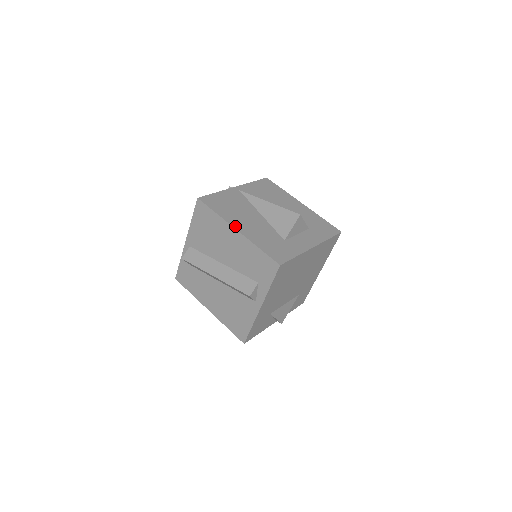
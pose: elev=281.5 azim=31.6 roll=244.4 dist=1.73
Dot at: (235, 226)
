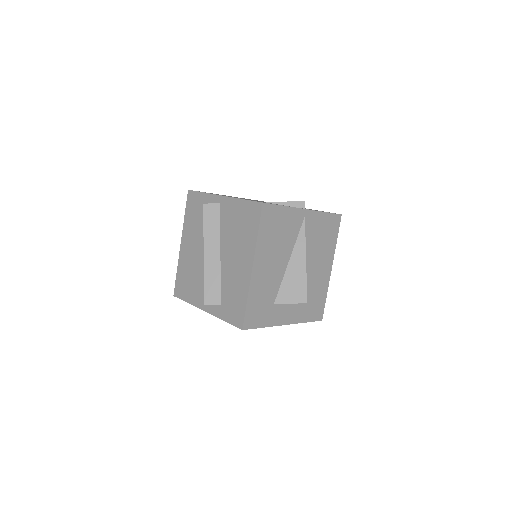
Dot at: (256, 262)
